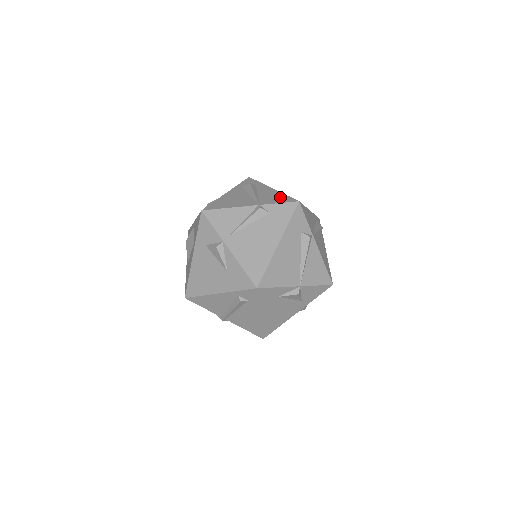
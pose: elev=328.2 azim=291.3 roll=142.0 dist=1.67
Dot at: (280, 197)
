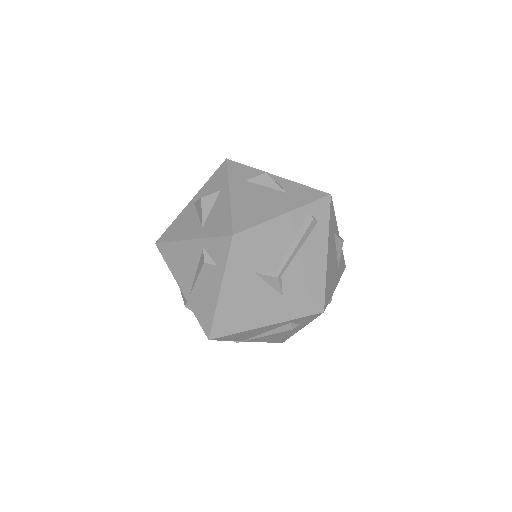
Dot at: occluded
